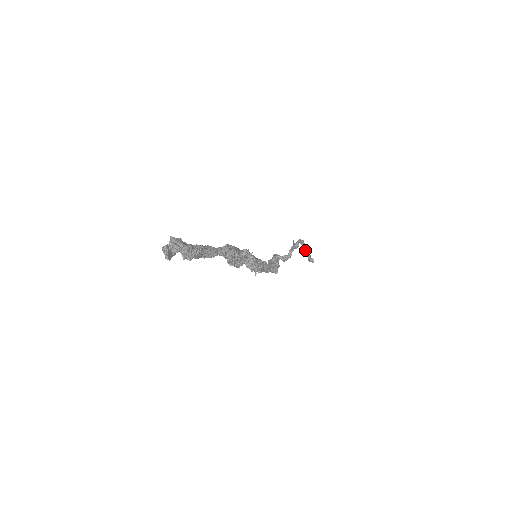
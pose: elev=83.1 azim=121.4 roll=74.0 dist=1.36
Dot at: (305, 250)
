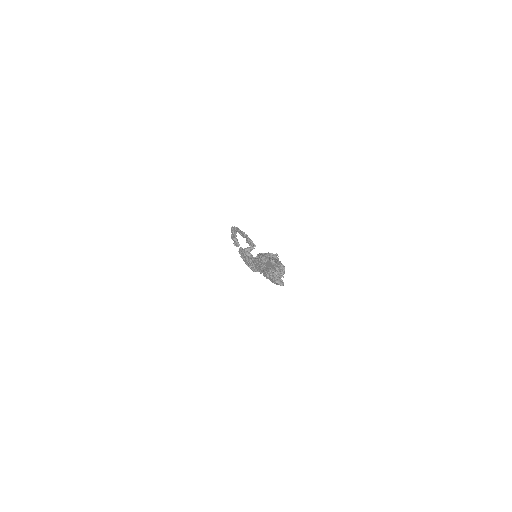
Dot at: (235, 236)
